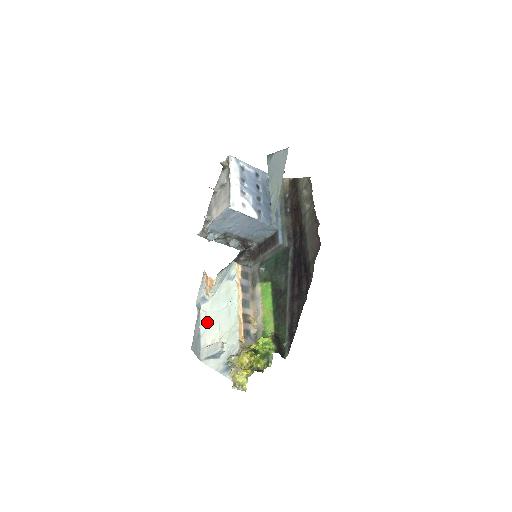
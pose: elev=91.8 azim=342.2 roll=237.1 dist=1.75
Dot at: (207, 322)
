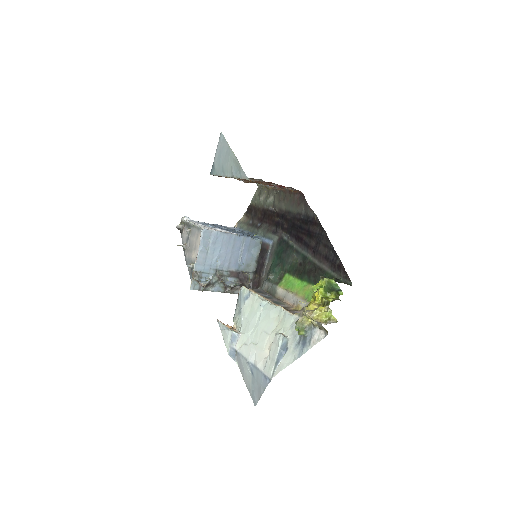
Dot at: (251, 346)
